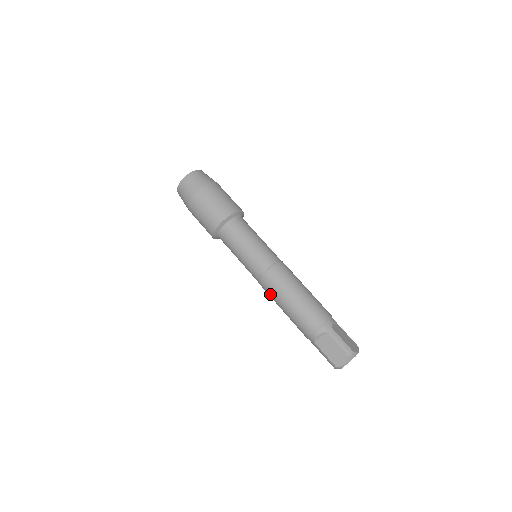
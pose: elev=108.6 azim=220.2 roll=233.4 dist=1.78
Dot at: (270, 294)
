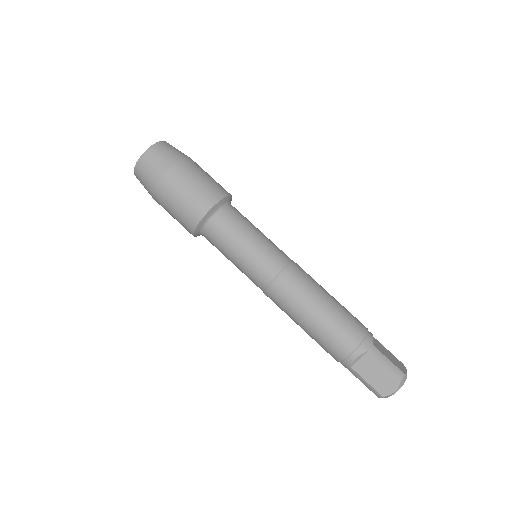
Dot at: (283, 307)
